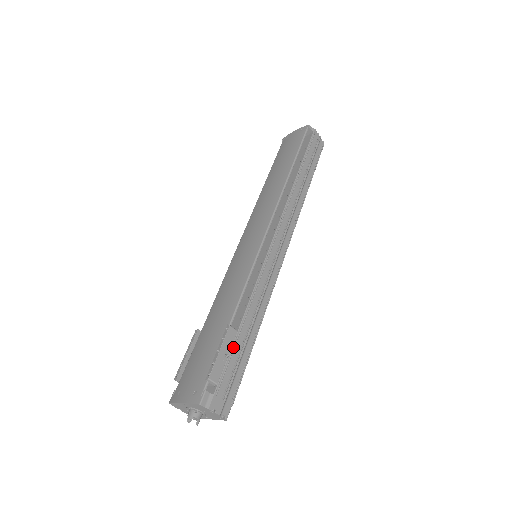
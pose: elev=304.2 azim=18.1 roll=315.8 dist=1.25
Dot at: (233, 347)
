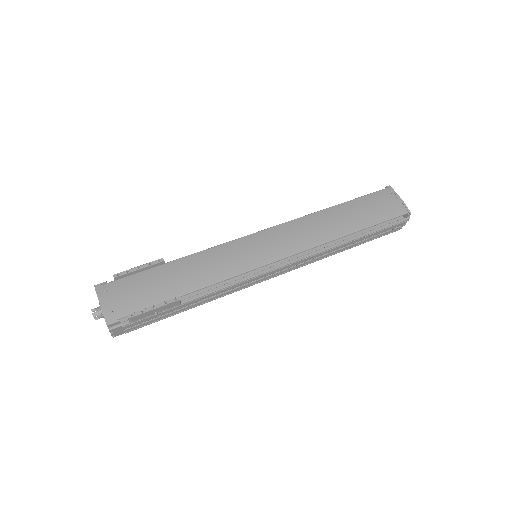
Dot at: (167, 308)
